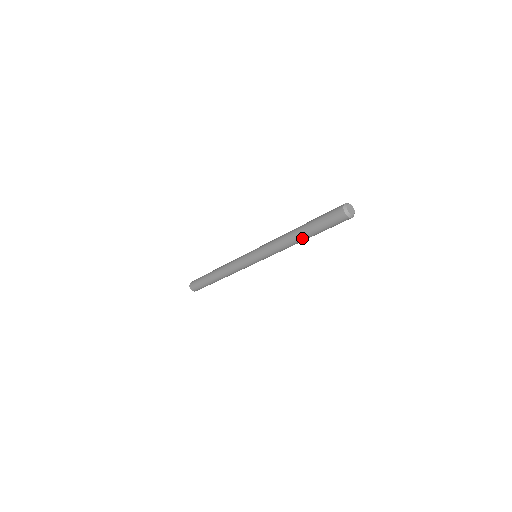
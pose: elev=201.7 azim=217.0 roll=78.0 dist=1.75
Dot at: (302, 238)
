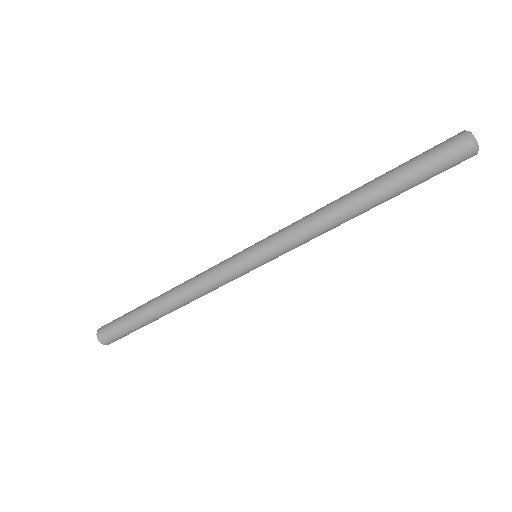
Dot at: (363, 191)
